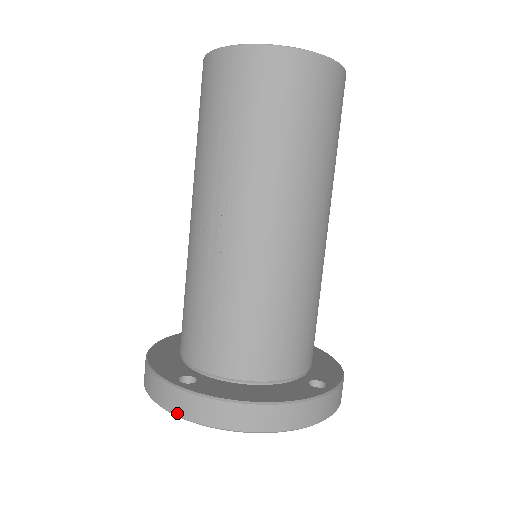
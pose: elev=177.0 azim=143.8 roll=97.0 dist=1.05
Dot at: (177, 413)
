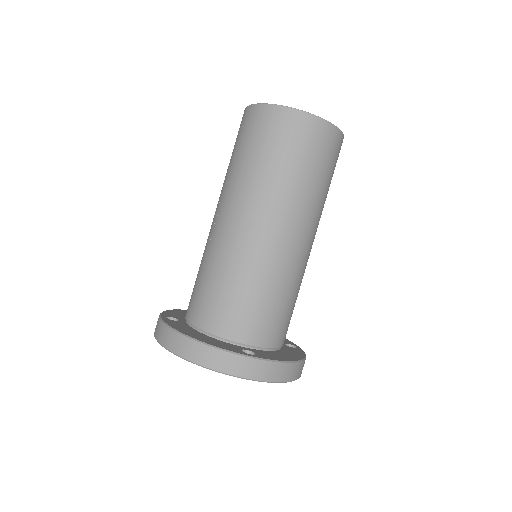
Dot at: (155, 334)
